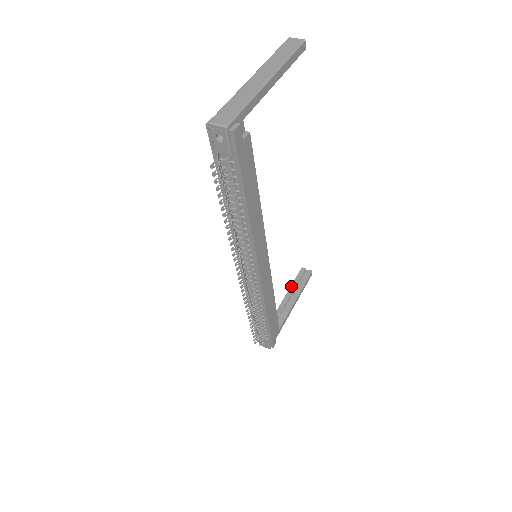
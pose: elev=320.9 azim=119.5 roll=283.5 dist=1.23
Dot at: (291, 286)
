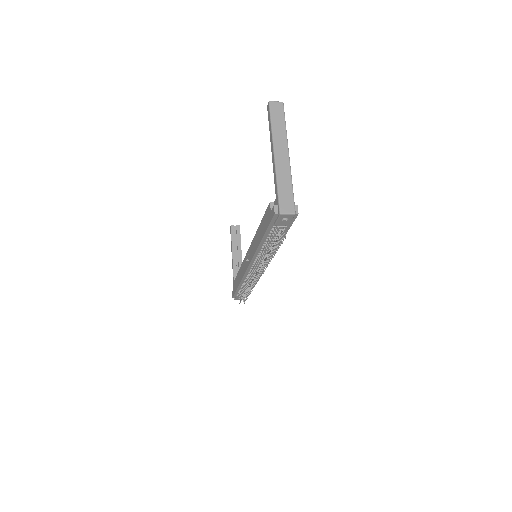
Dot at: (232, 245)
